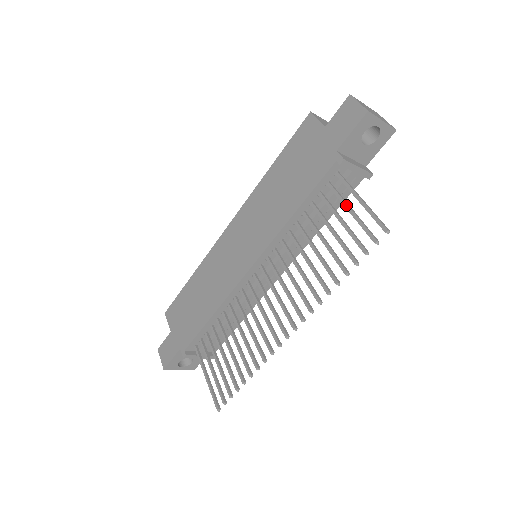
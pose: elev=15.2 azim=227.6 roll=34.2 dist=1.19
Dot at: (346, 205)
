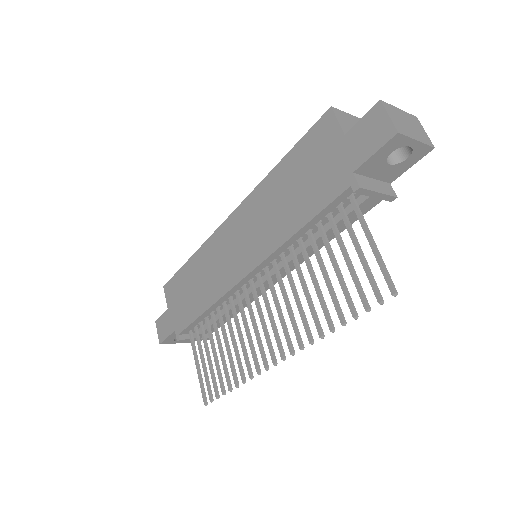
Dot at: (355, 242)
